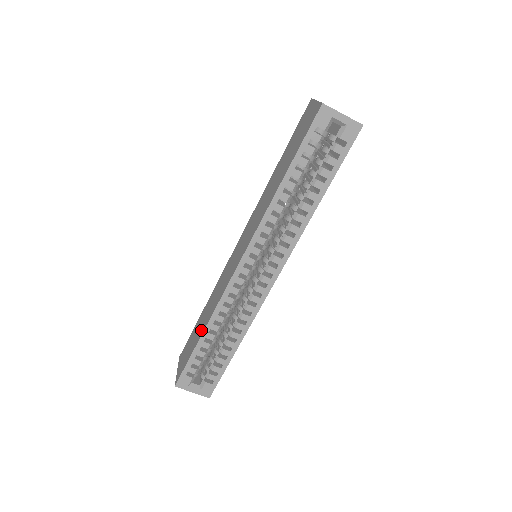
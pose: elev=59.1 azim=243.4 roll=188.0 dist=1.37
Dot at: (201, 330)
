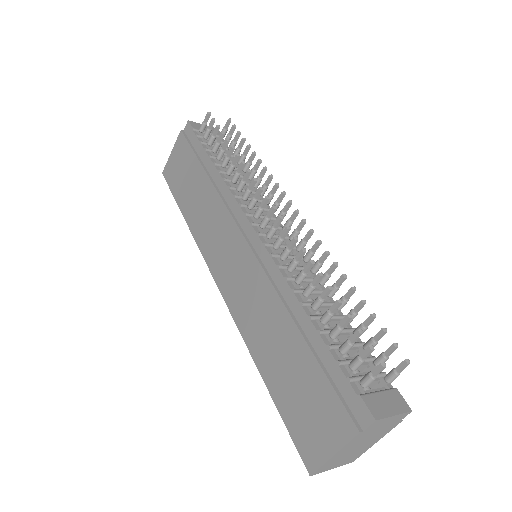
Dot at: (187, 208)
